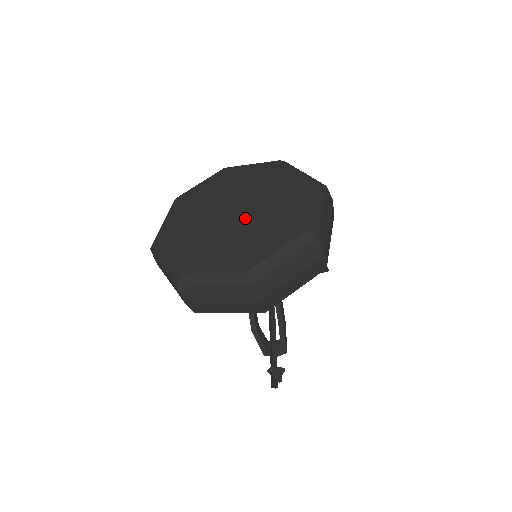
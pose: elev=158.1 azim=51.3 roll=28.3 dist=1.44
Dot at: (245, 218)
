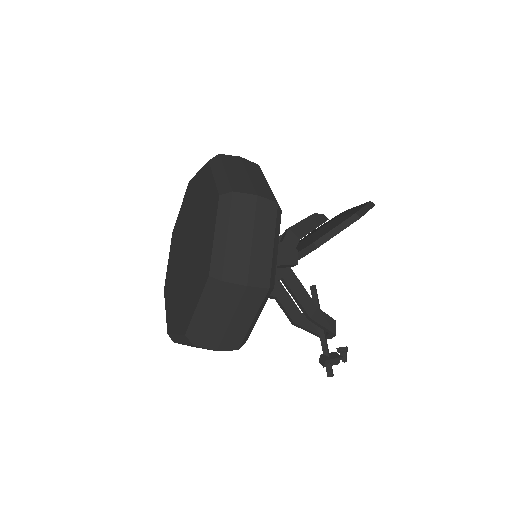
Dot at: (189, 259)
